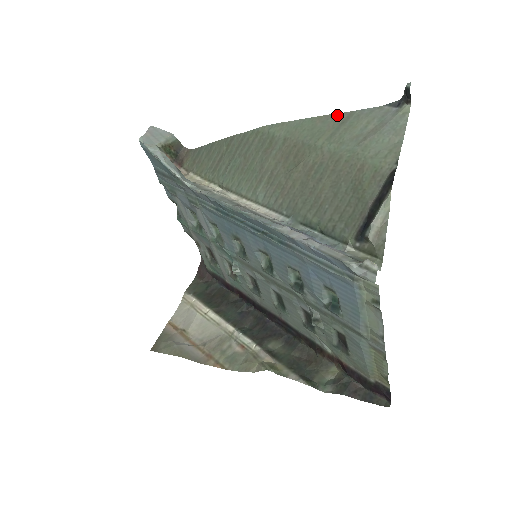
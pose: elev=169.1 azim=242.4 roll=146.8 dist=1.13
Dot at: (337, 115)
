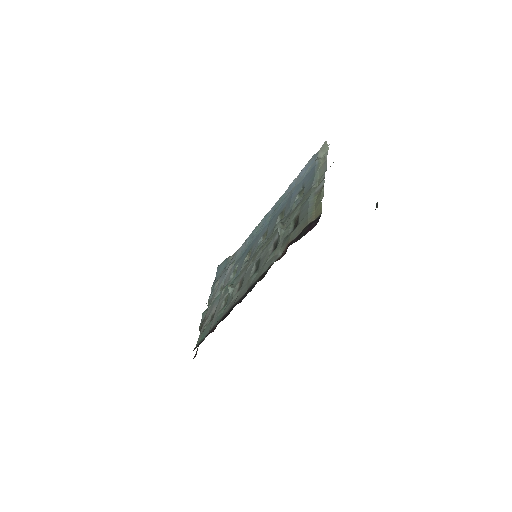
Dot at: occluded
